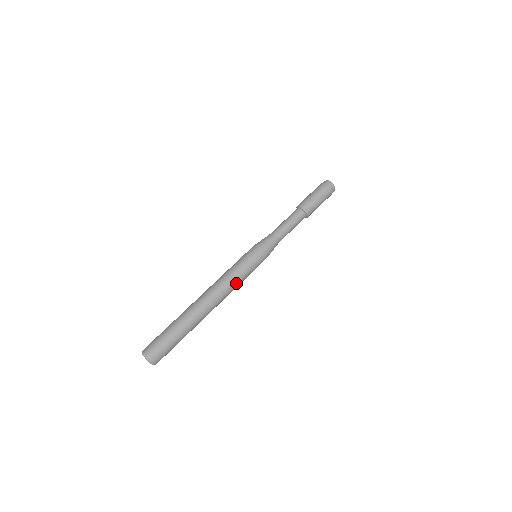
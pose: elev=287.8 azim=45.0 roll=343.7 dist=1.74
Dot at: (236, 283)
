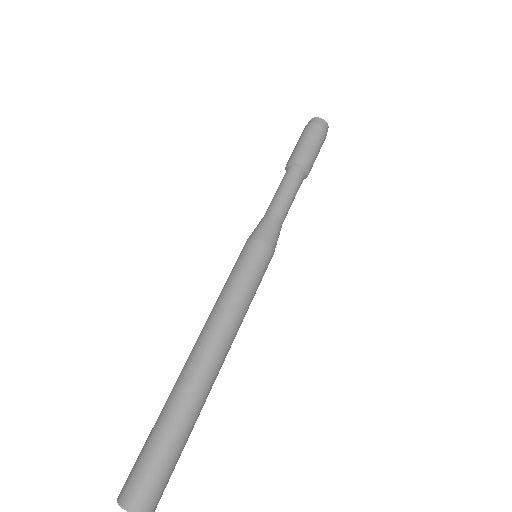
Dot at: occluded
